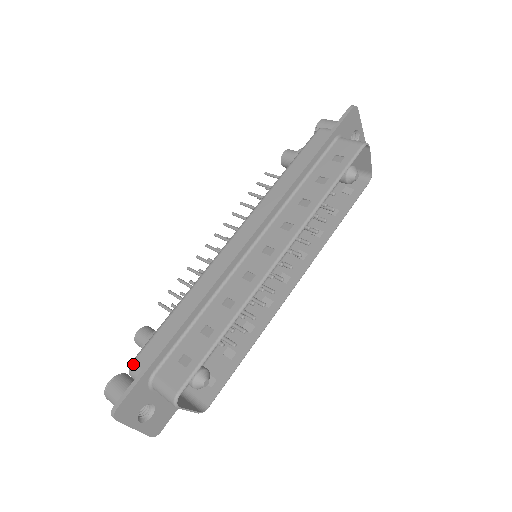
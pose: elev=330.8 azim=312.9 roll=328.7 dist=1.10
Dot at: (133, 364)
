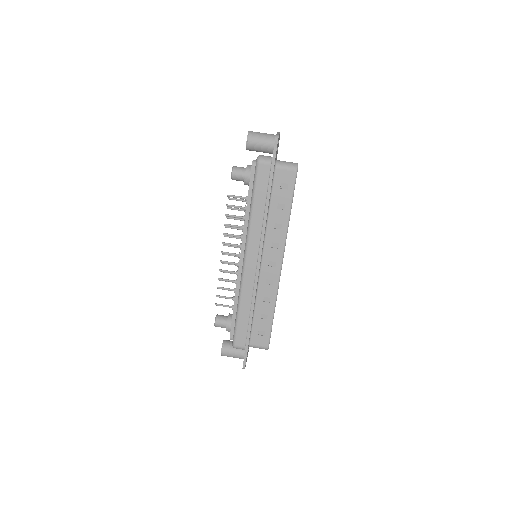
Dot at: (236, 346)
